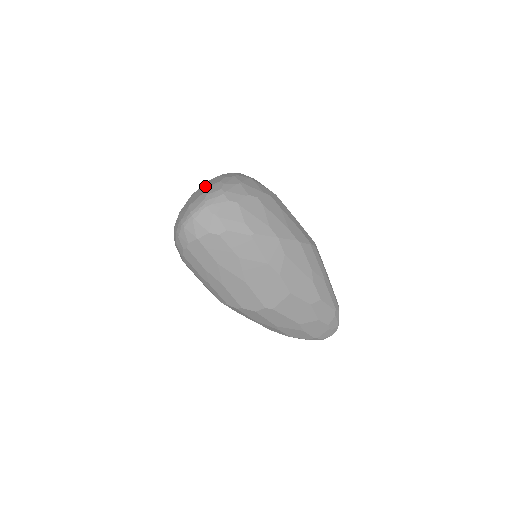
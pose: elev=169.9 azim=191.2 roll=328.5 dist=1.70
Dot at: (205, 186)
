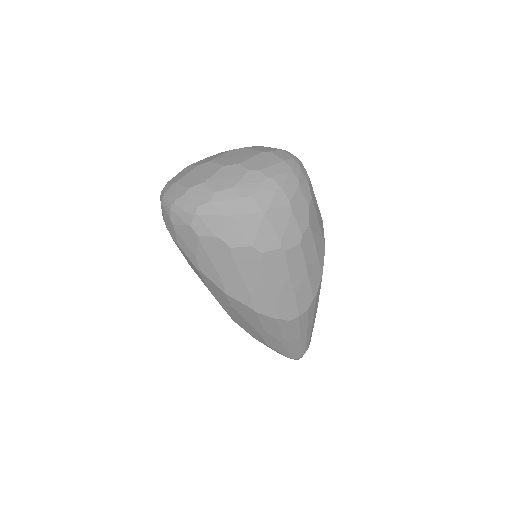
Dot at: (209, 175)
